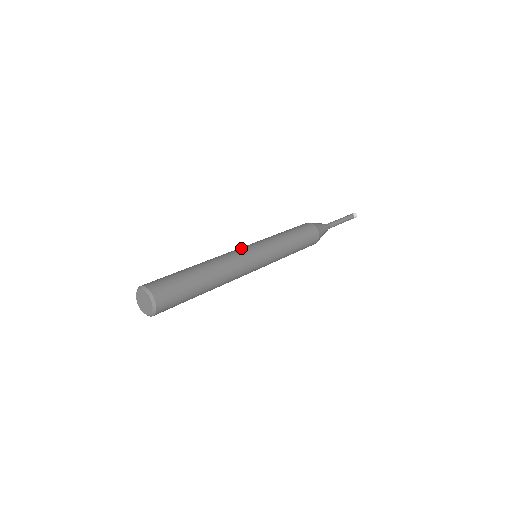
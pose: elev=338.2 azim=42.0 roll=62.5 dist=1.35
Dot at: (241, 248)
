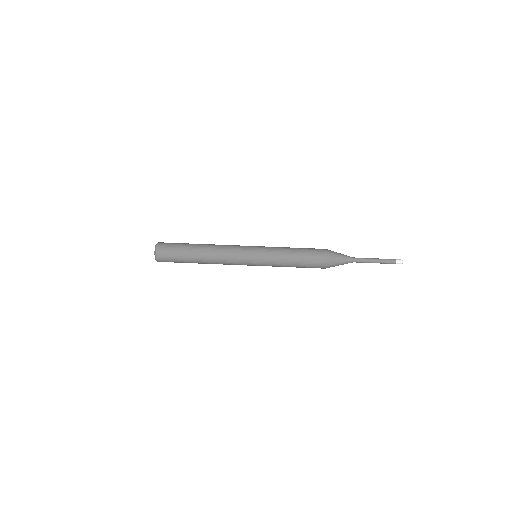
Dot at: (241, 249)
